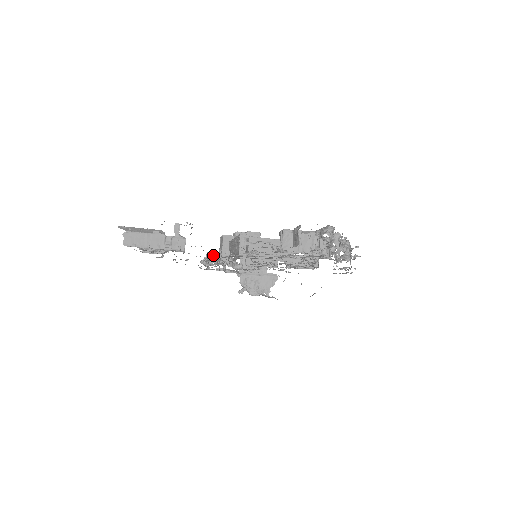
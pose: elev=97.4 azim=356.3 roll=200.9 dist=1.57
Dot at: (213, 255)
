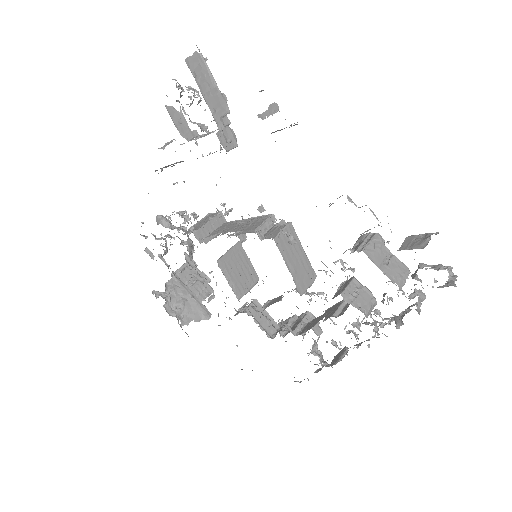
Dot at: occluded
